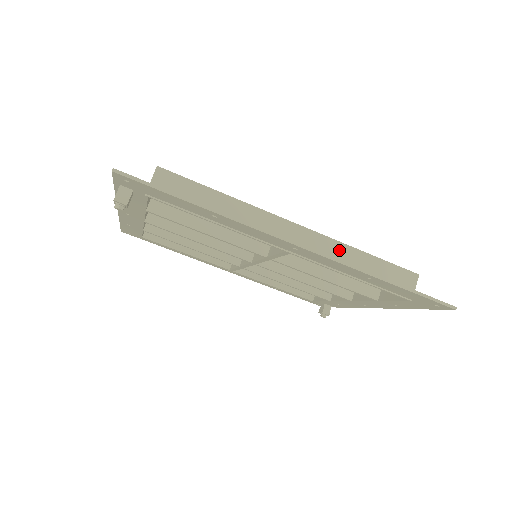
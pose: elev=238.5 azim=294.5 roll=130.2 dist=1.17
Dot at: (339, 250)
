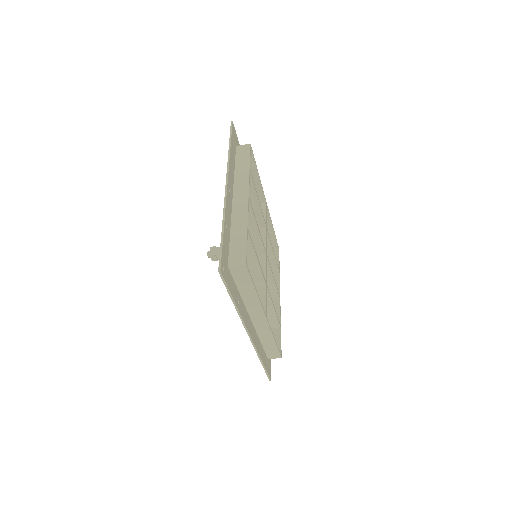
Dot at: (267, 334)
